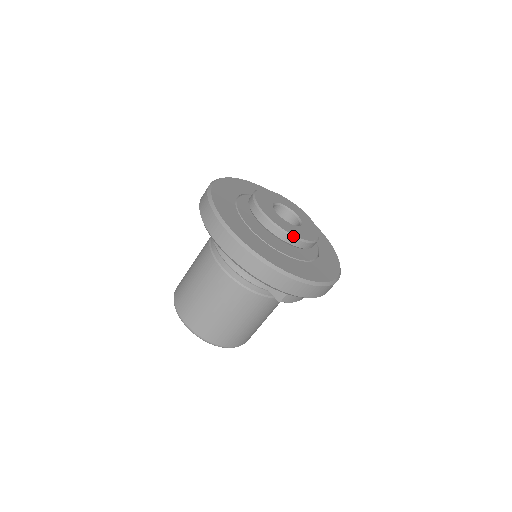
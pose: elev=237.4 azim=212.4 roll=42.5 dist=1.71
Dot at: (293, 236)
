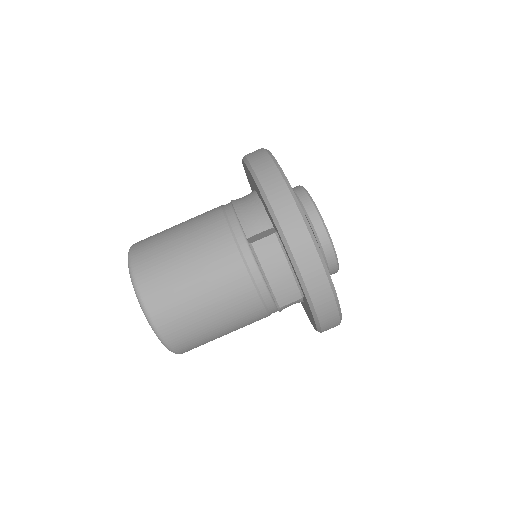
Dot at: (315, 206)
